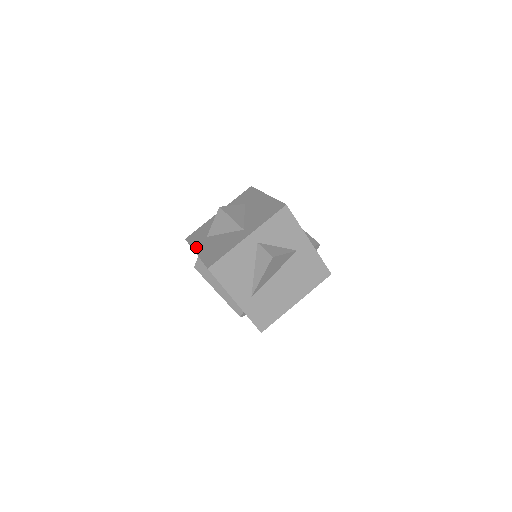
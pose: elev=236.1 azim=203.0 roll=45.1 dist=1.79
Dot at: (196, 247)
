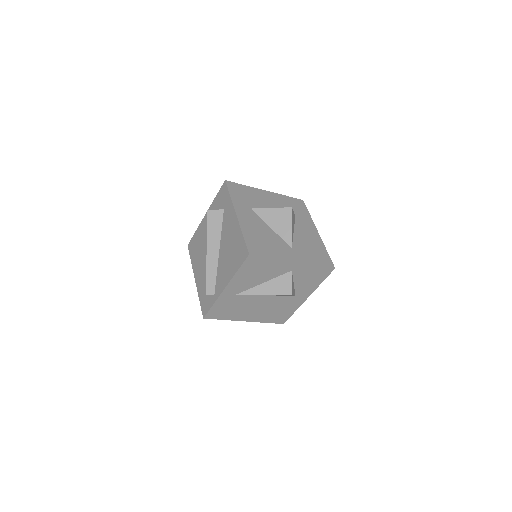
Dot at: (238, 208)
